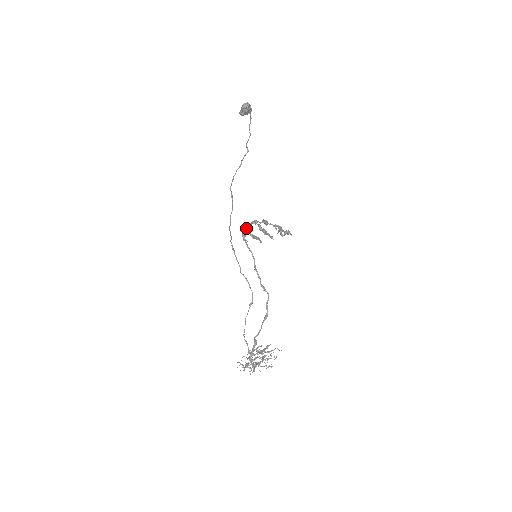
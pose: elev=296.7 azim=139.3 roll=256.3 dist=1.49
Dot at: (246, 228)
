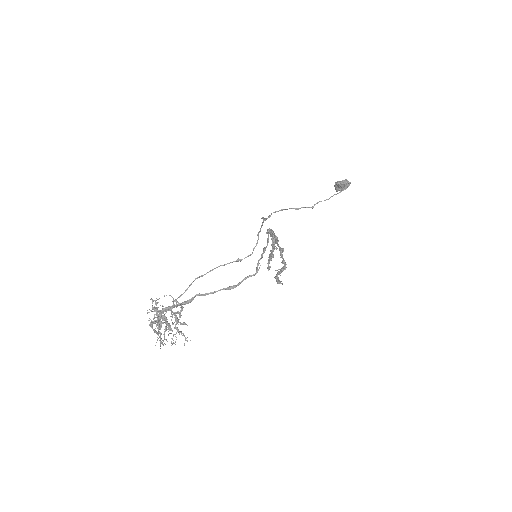
Dot at: (273, 231)
